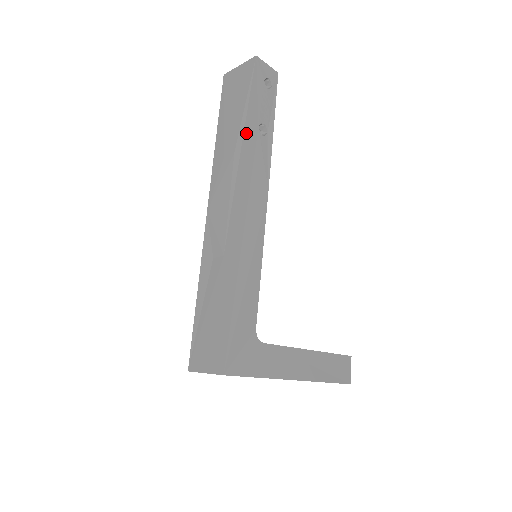
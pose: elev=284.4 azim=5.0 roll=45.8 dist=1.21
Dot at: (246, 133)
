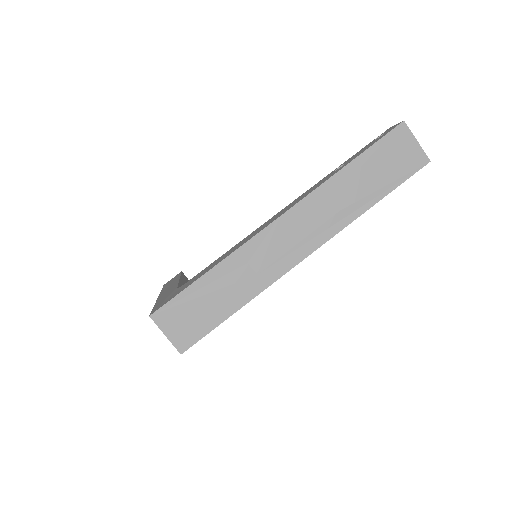
Dot at: (362, 211)
